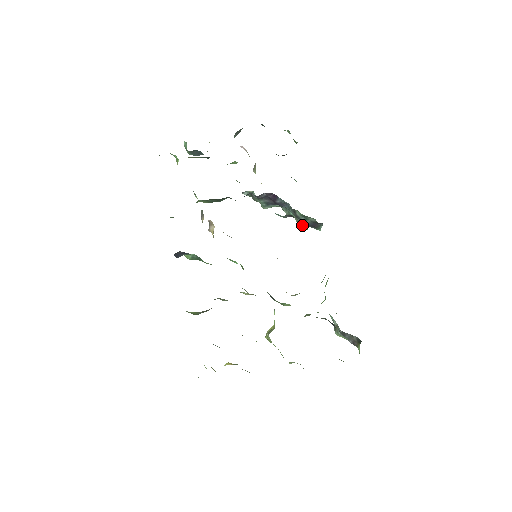
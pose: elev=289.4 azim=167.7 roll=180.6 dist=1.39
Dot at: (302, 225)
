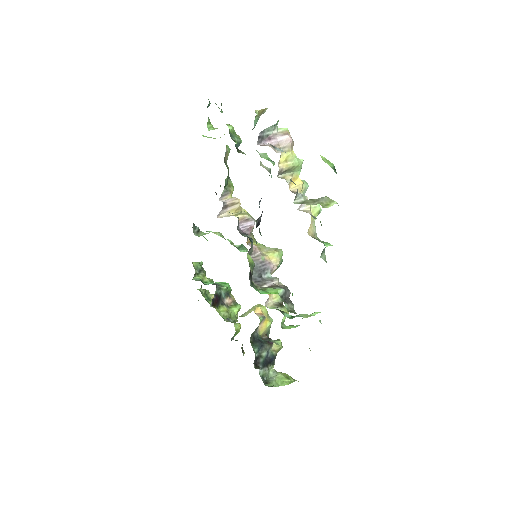
Dot at: occluded
